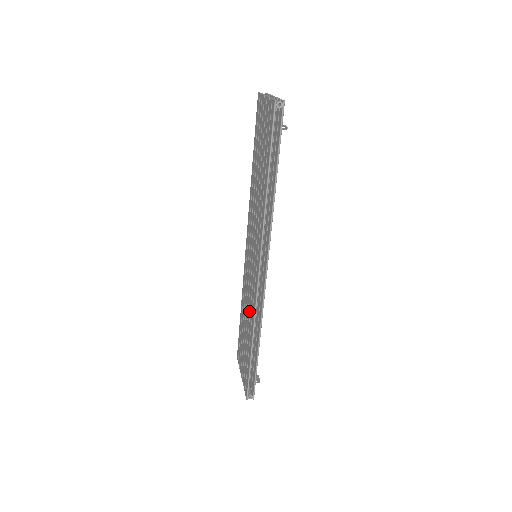
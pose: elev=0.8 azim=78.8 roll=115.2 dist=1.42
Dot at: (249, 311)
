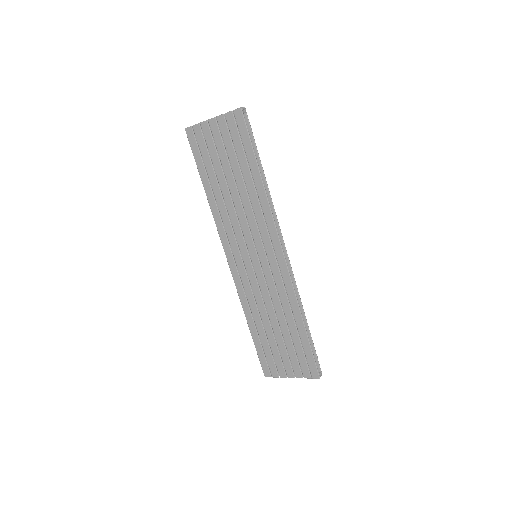
Dot at: (278, 304)
